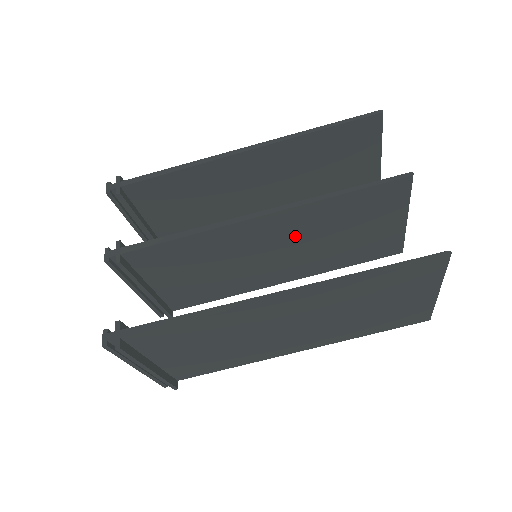
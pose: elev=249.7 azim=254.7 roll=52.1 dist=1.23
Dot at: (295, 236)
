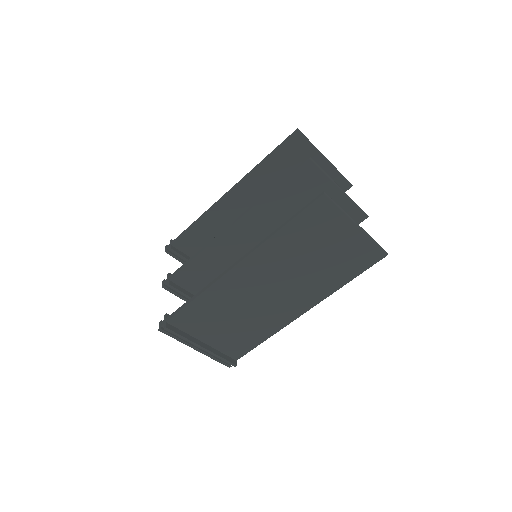
Dot at: (268, 231)
